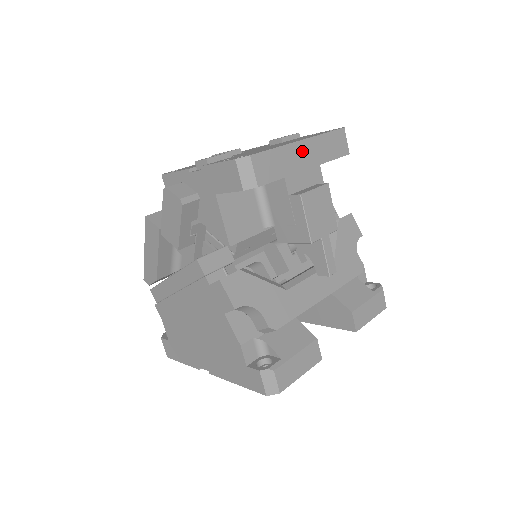
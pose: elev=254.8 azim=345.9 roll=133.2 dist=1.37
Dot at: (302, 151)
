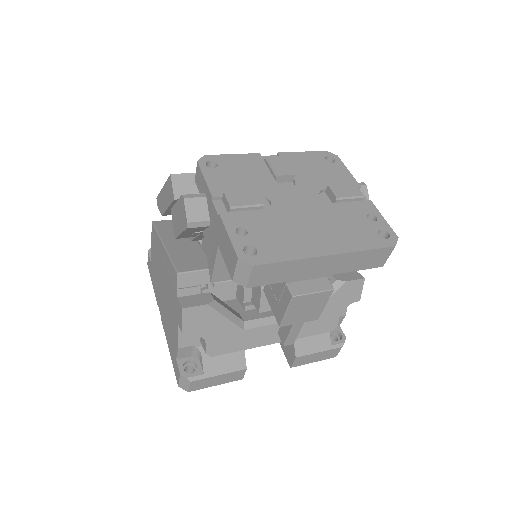
Dot at: (322, 263)
